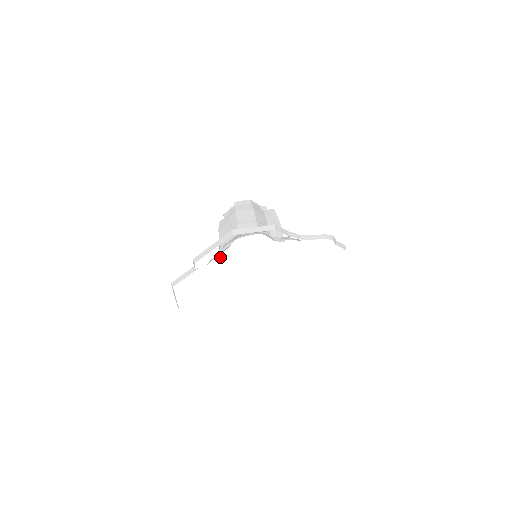
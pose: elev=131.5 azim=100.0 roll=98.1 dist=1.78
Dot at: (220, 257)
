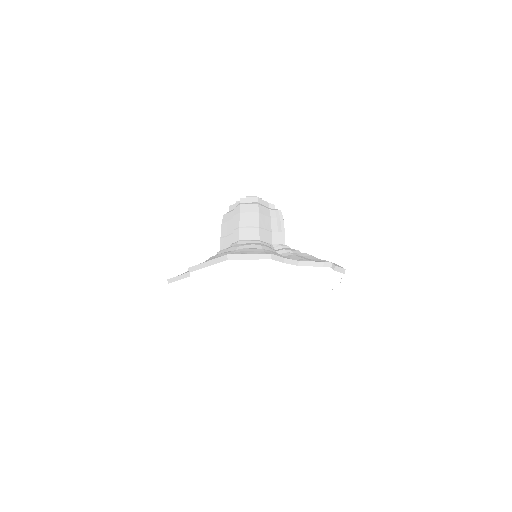
Dot at: occluded
